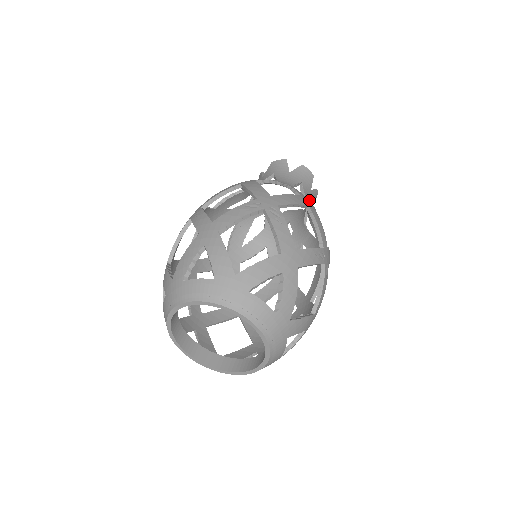
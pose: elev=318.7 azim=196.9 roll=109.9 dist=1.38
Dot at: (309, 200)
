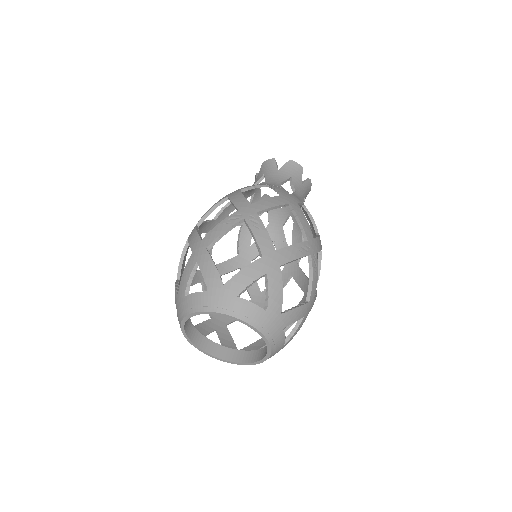
Dot at: occluded
